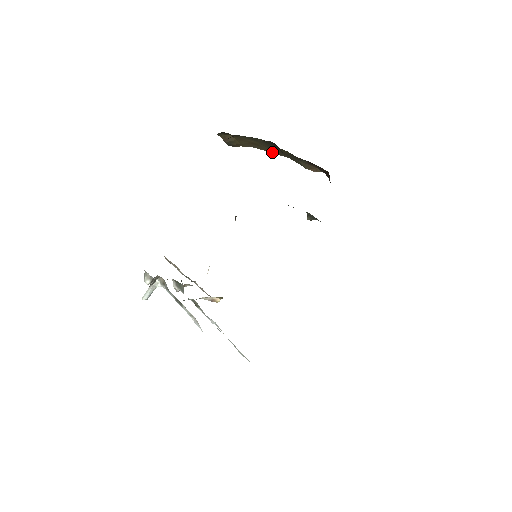
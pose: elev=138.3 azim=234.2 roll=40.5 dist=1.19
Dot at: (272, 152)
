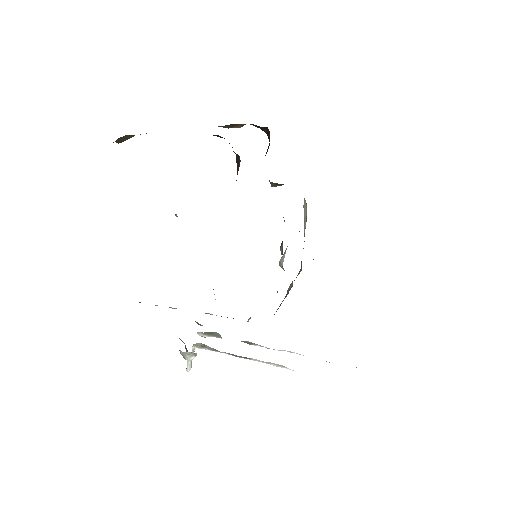
Dot at: occluded
